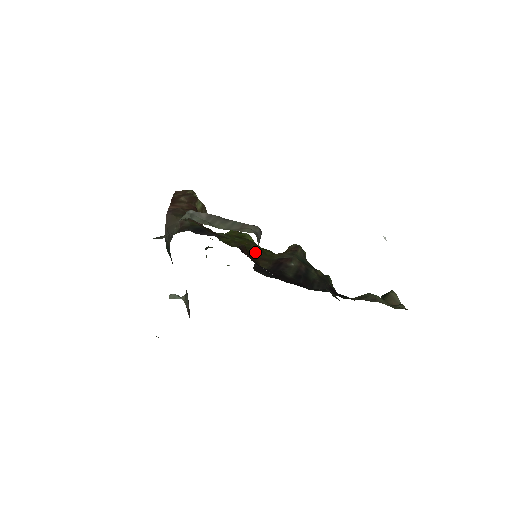
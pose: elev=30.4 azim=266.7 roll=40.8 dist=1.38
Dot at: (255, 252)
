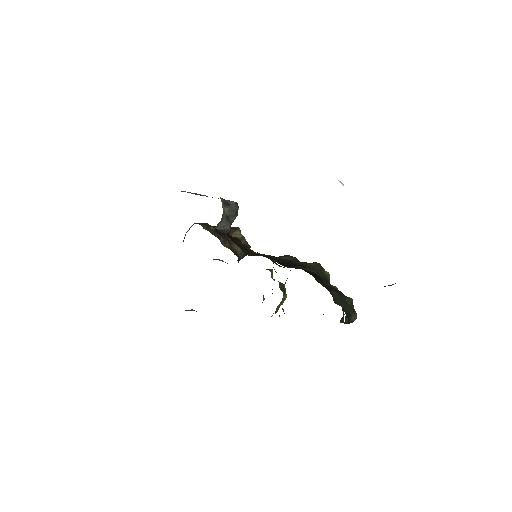
Dot at: (257, 253)
